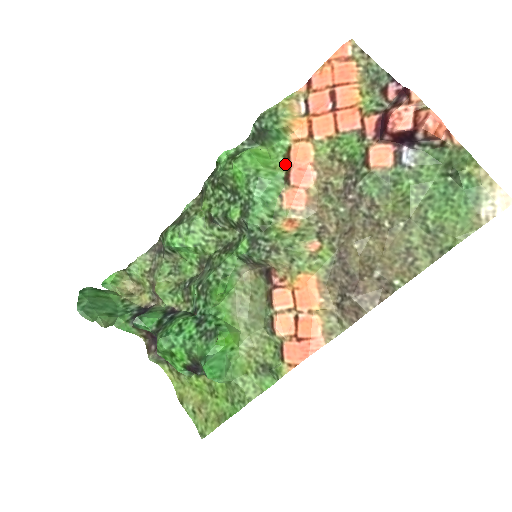
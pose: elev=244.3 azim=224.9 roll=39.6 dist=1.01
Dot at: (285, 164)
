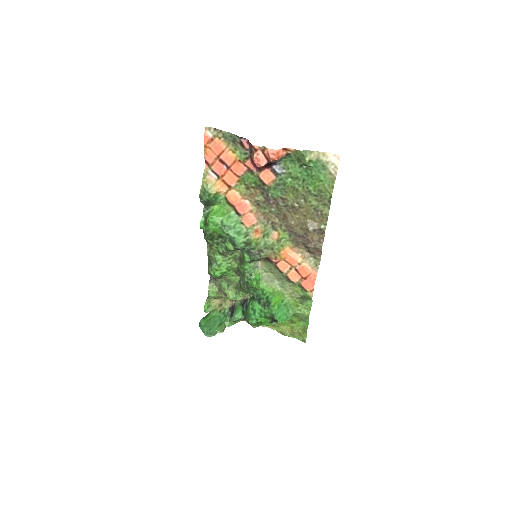
Dot at: (231, 206)
